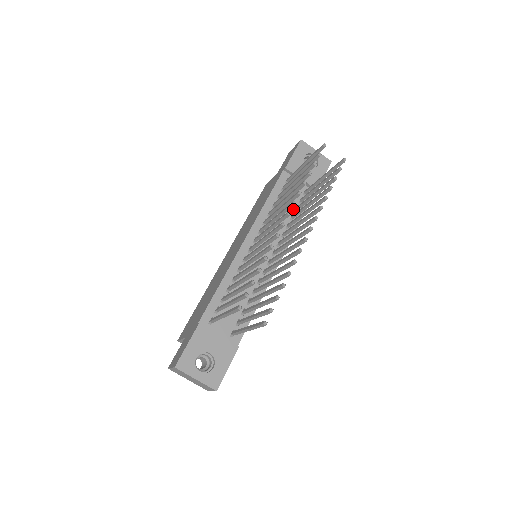
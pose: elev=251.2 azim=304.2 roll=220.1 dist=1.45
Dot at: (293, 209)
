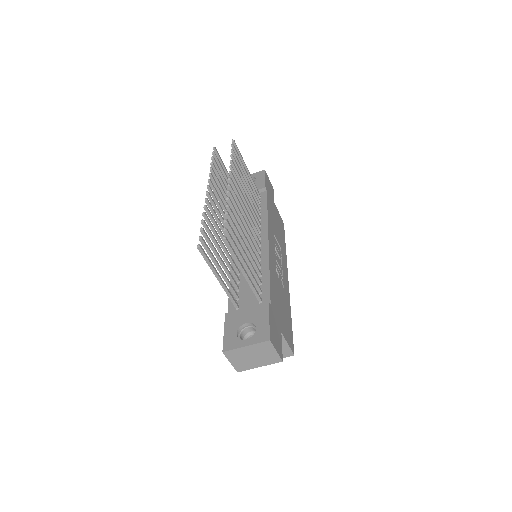
Dot at: occluded
